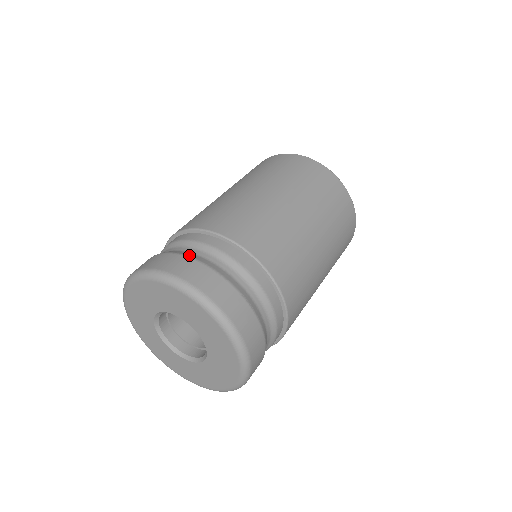
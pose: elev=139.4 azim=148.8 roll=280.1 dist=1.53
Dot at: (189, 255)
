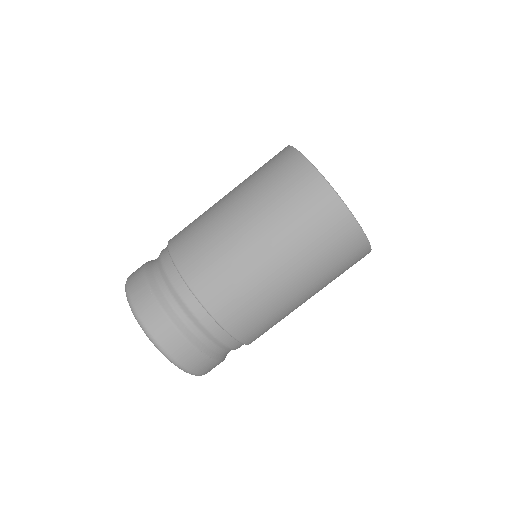
Dot at: (168, 312)
